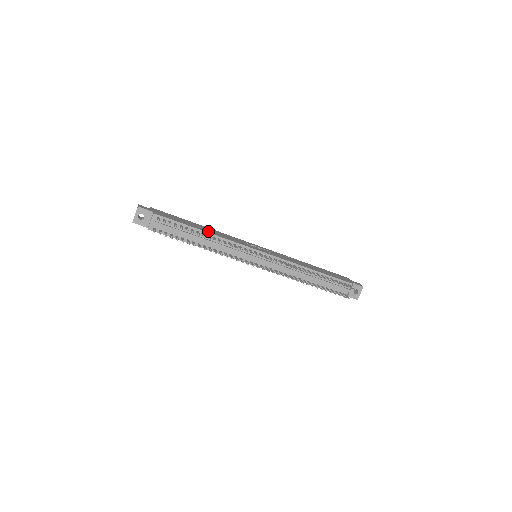
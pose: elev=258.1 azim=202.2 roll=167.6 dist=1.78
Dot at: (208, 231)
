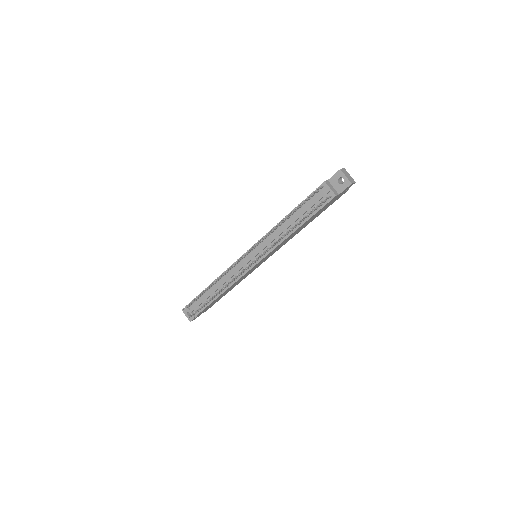
Dot at: occluded
